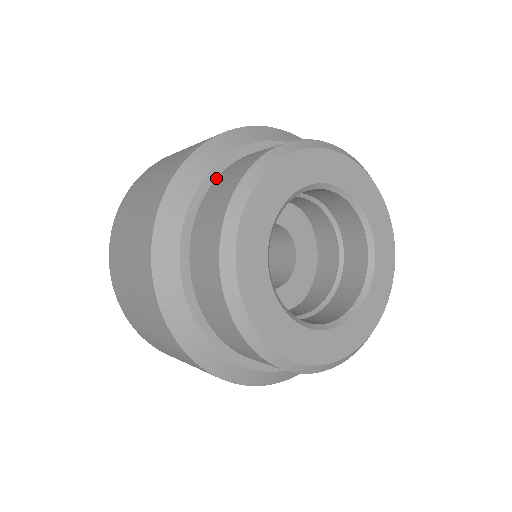
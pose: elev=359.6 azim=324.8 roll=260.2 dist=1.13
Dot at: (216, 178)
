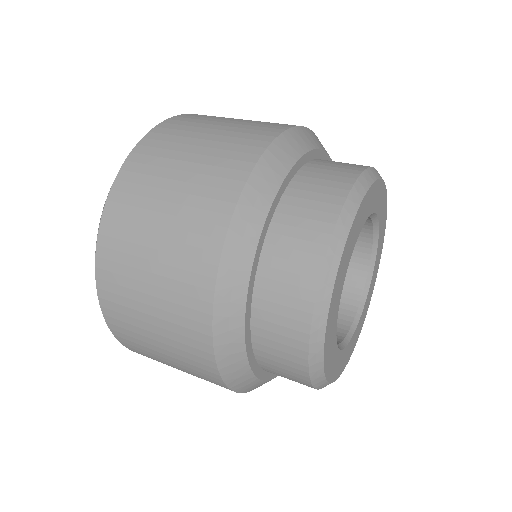
Dot at: (253, 287)
